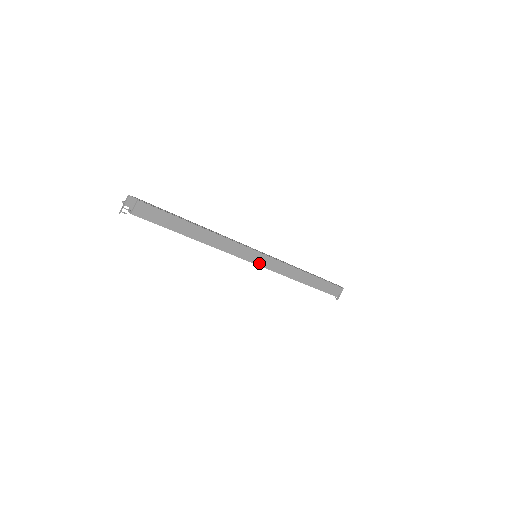
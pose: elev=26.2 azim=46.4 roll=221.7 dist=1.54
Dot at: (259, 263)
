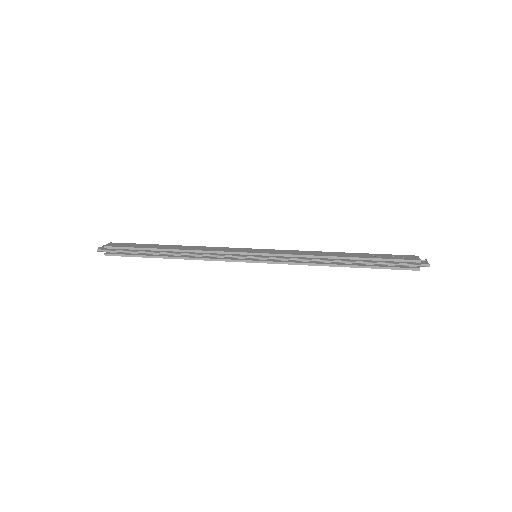
Dot at: occluded
